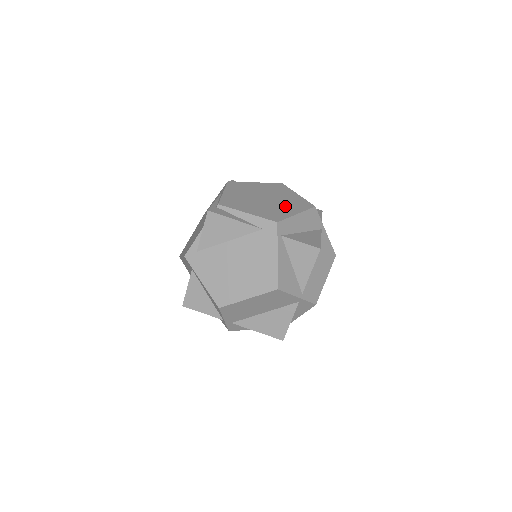
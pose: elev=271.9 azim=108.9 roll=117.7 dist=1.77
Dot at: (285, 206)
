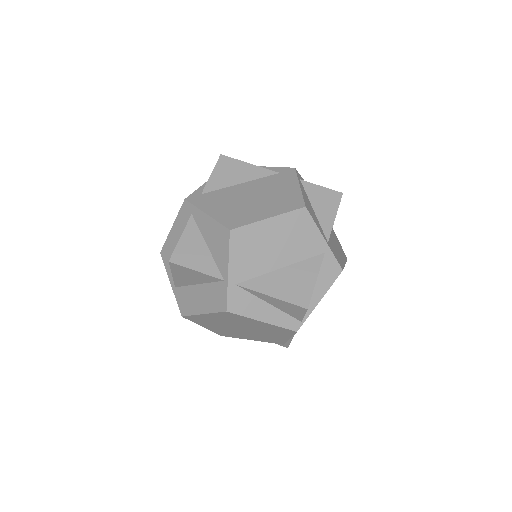
Dot at: occluded
